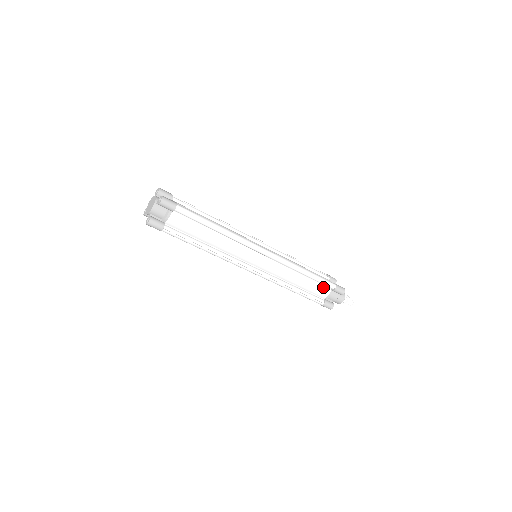
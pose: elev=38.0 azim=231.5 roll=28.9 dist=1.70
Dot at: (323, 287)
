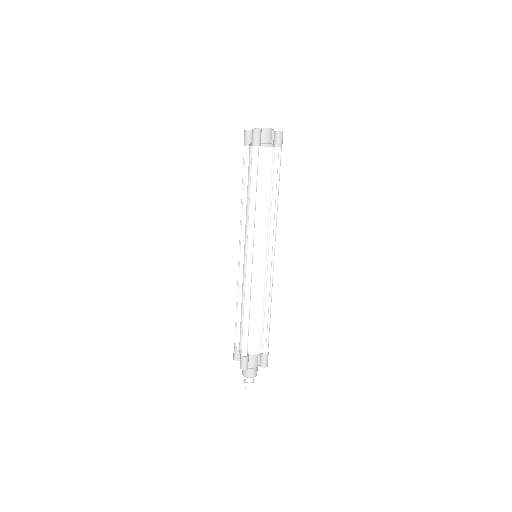
Dot at: (260, 342)
